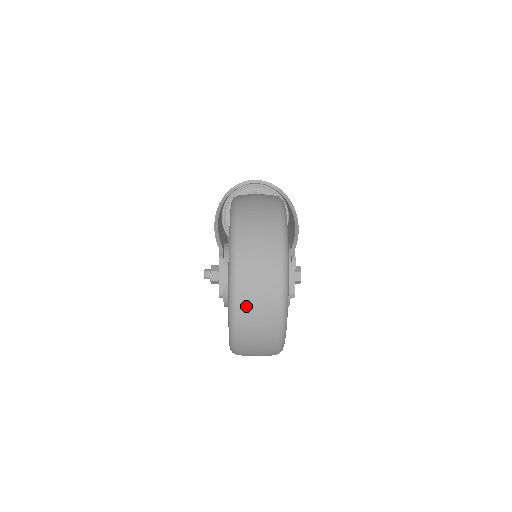
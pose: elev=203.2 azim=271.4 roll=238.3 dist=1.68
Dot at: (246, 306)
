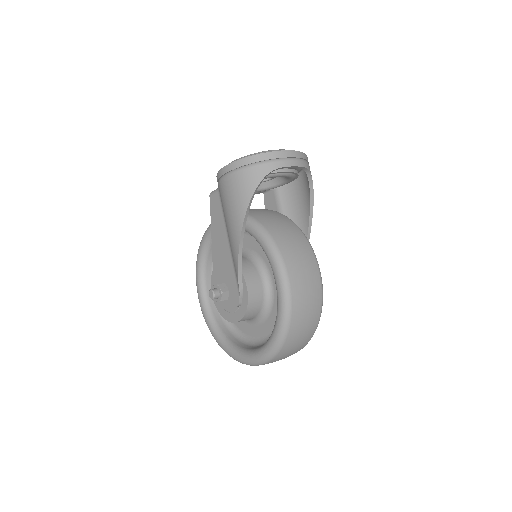
Dot at: occluded
